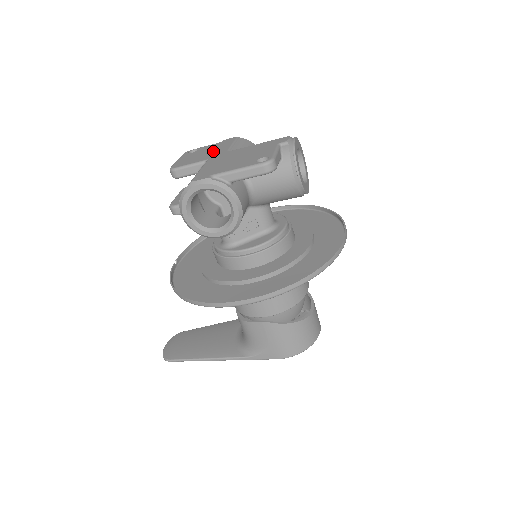
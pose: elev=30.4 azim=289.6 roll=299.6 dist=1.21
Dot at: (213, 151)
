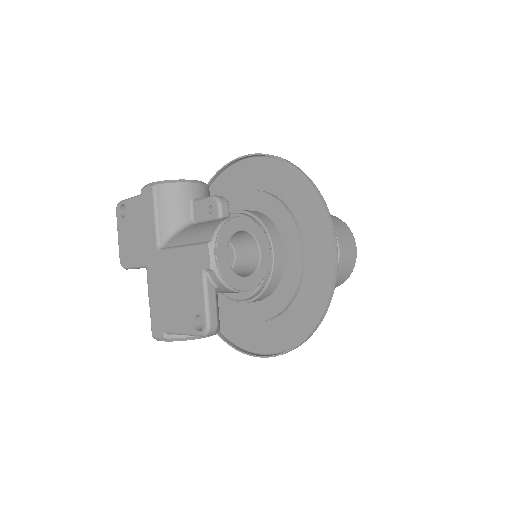
Dot at: (143, 235)
